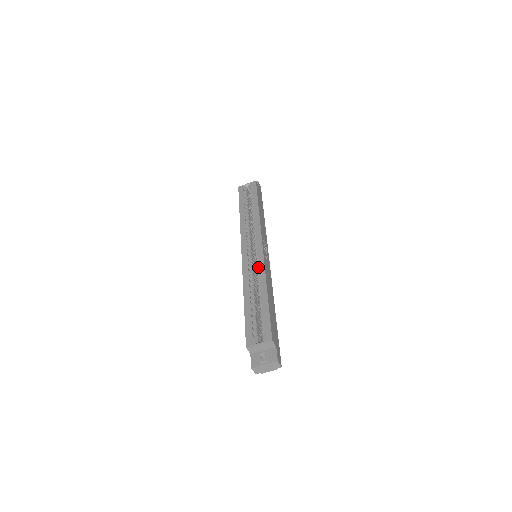
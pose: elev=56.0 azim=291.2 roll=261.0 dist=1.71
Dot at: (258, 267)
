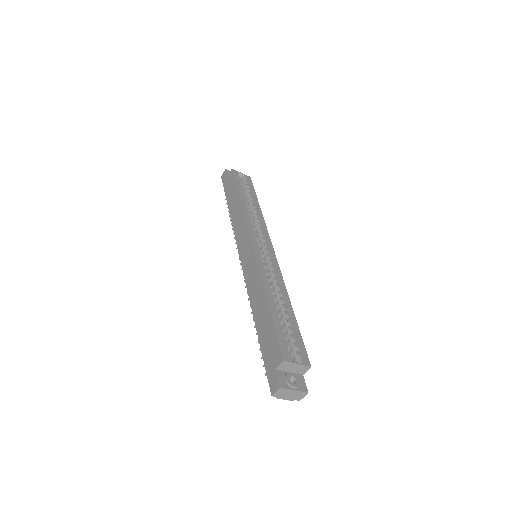
Dot at: (276, 272)
